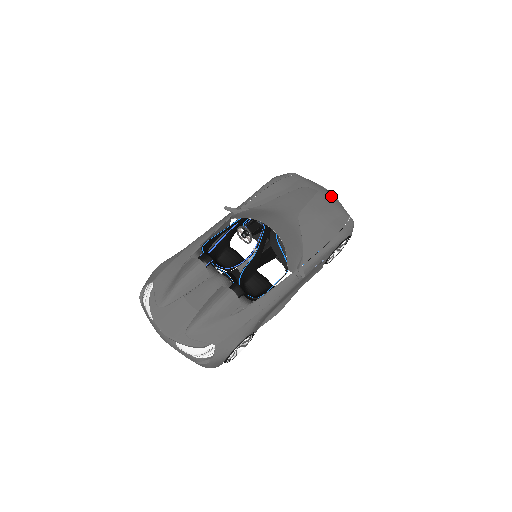
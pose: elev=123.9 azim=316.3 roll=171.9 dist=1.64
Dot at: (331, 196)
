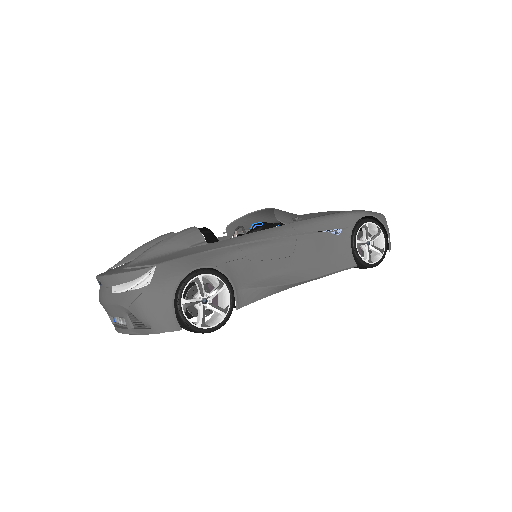
Dot at: occluded
